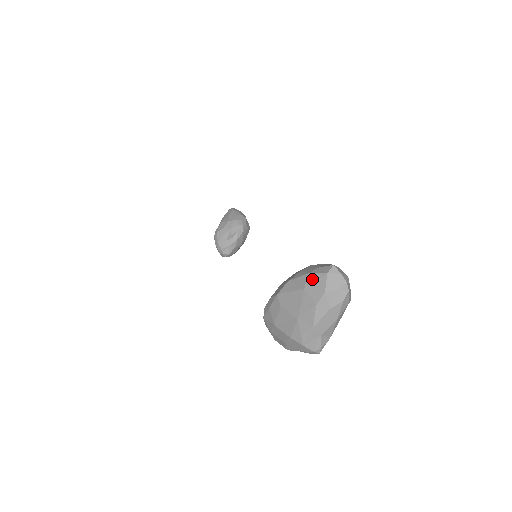
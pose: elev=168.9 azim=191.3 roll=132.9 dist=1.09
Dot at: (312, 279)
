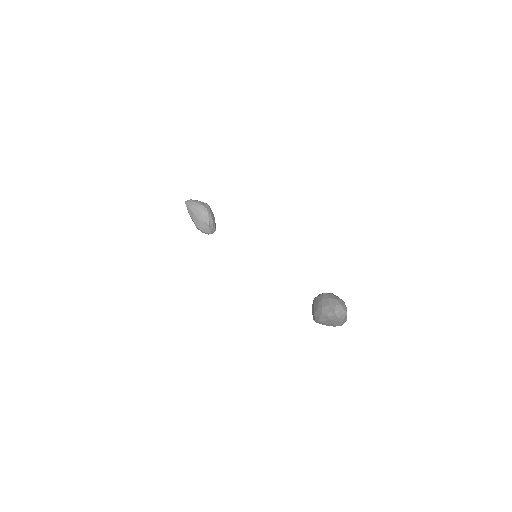
Dot at: (331, 317)
